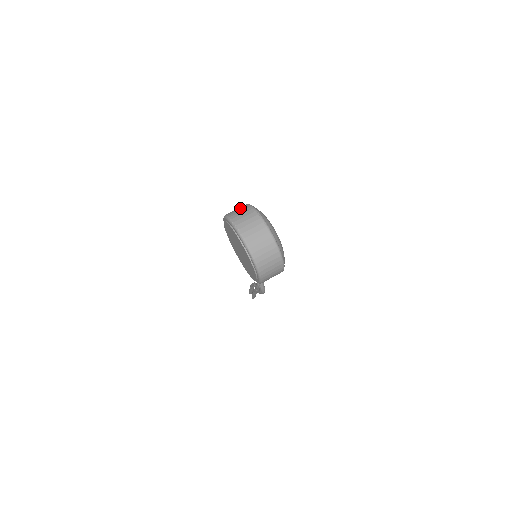
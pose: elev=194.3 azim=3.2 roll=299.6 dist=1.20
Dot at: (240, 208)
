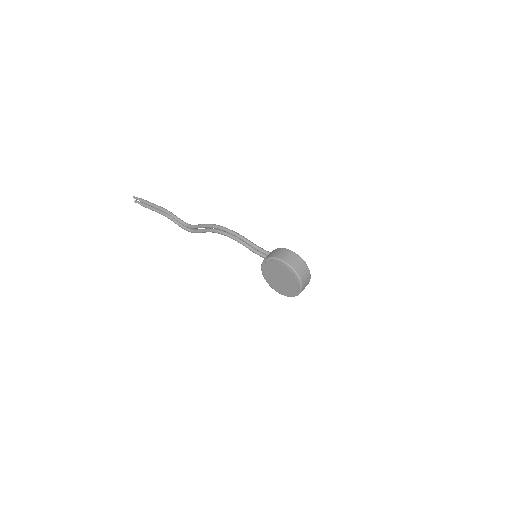
Dot at: (297, 260)
